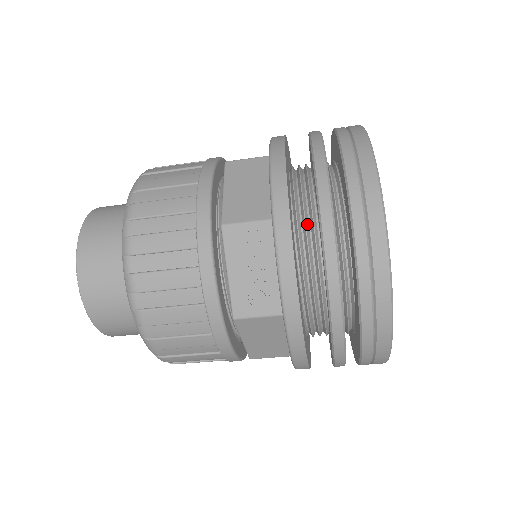
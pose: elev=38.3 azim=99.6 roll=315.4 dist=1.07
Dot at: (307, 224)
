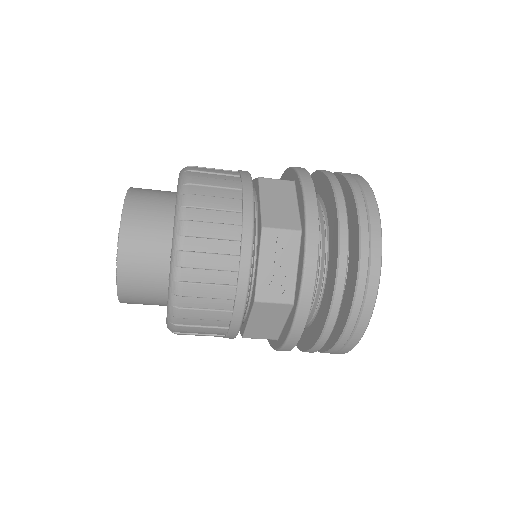
Dot at: (320, 239)
